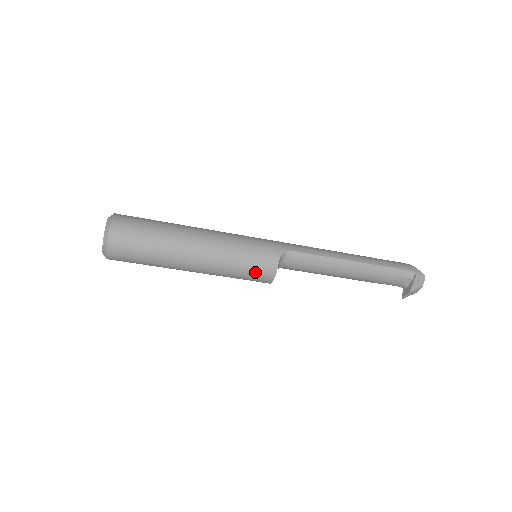
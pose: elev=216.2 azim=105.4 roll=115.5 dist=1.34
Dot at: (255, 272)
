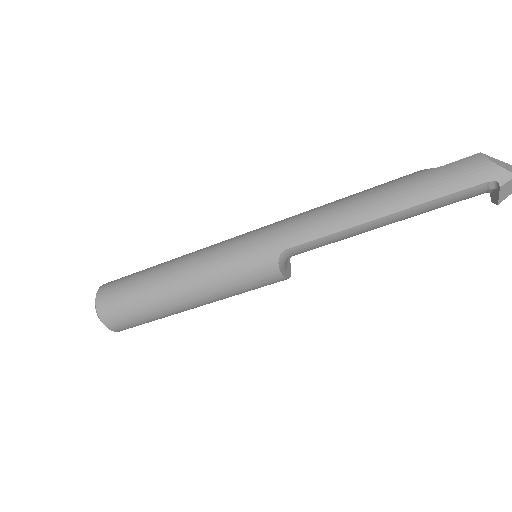
Dot at: (262, 286)
